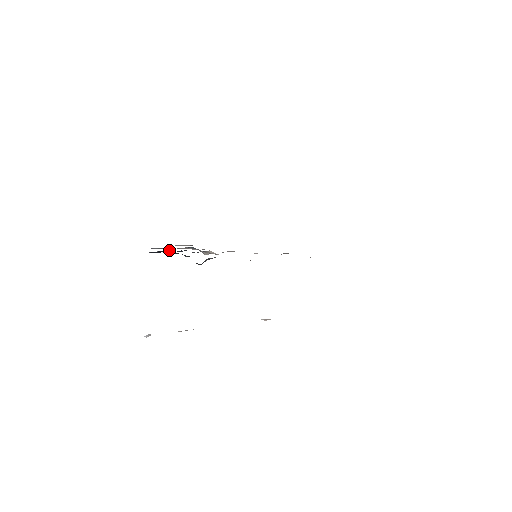
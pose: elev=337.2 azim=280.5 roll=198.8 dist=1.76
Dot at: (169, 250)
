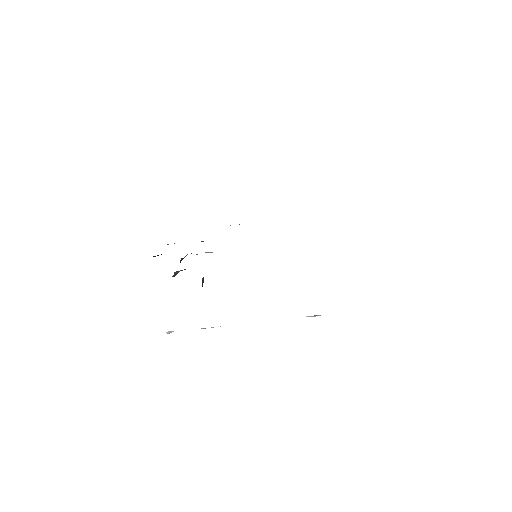
Dot at: occluded
